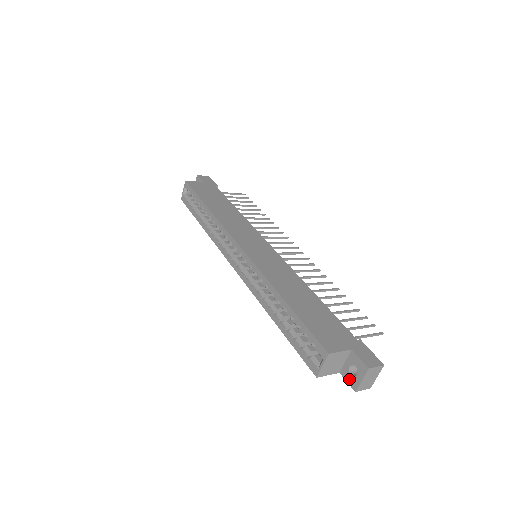
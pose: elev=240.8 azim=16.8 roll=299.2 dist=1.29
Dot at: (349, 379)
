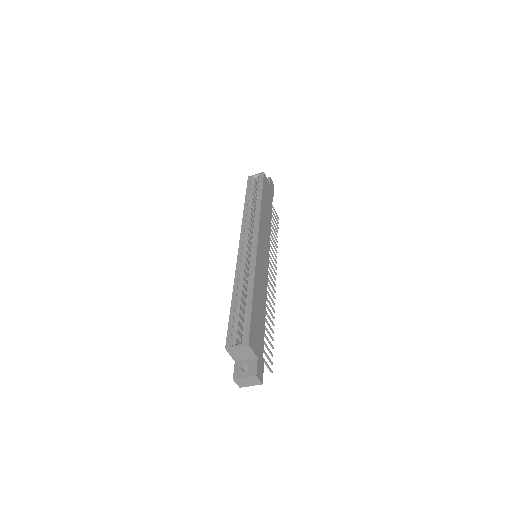
Dot at: (237, 370)
